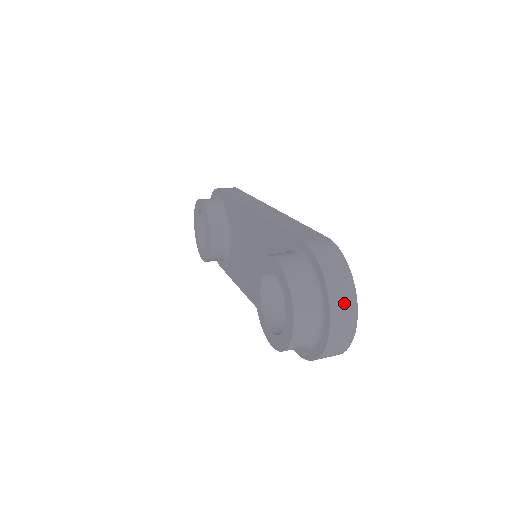
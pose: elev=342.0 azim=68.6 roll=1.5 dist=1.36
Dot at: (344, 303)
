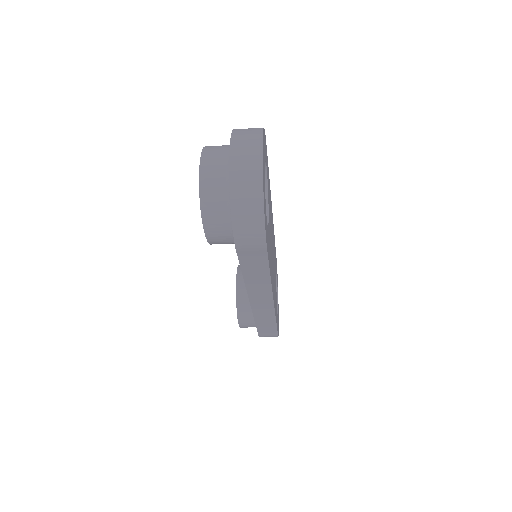
Dot at: (247, 138)
